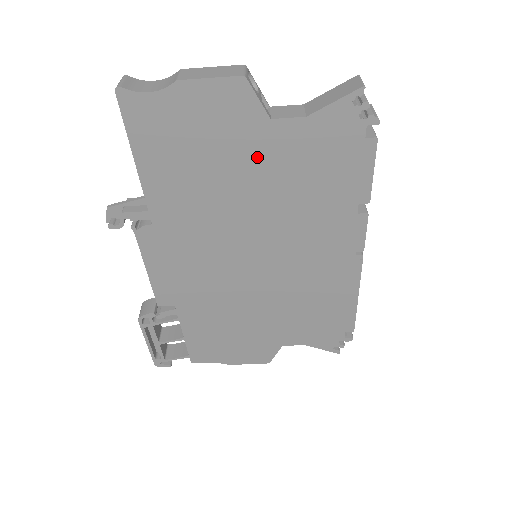
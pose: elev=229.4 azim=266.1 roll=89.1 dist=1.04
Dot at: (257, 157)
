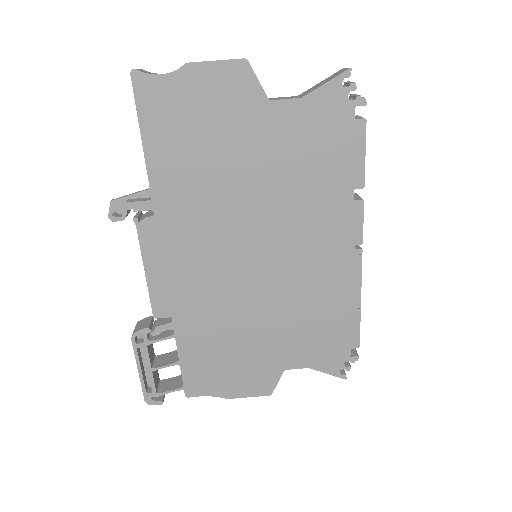
Dot at: (257, 139)
